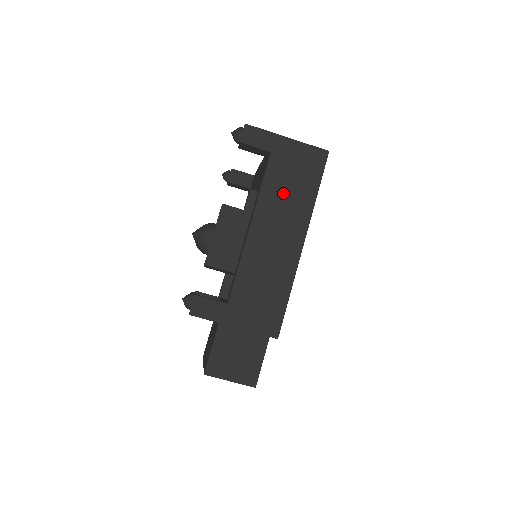
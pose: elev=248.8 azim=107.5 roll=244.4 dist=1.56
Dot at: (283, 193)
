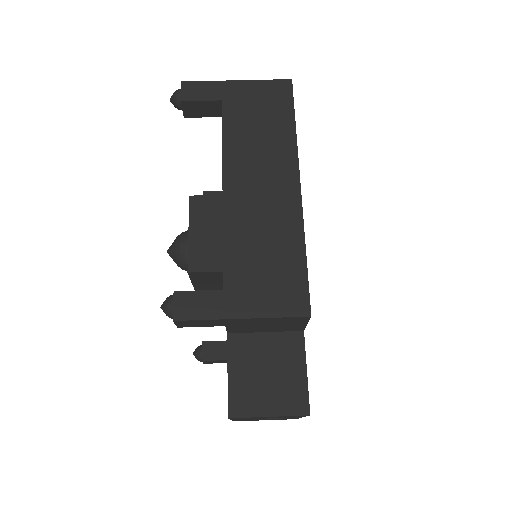
Dot at: (252, 138)
